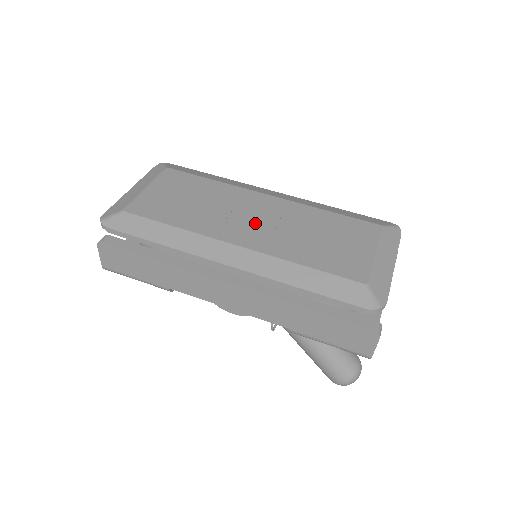
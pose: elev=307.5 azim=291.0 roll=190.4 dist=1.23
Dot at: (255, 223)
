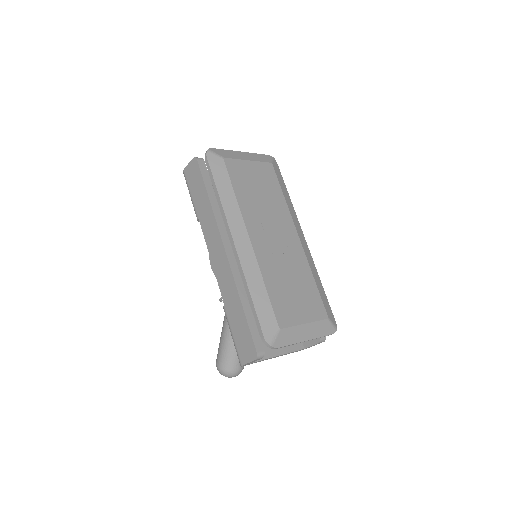
Dot at: (273, 240)
